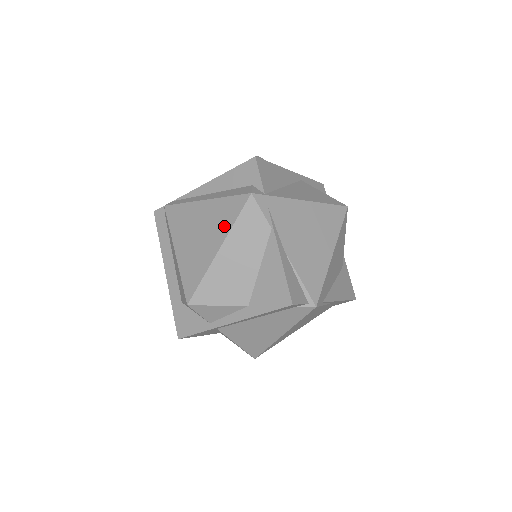
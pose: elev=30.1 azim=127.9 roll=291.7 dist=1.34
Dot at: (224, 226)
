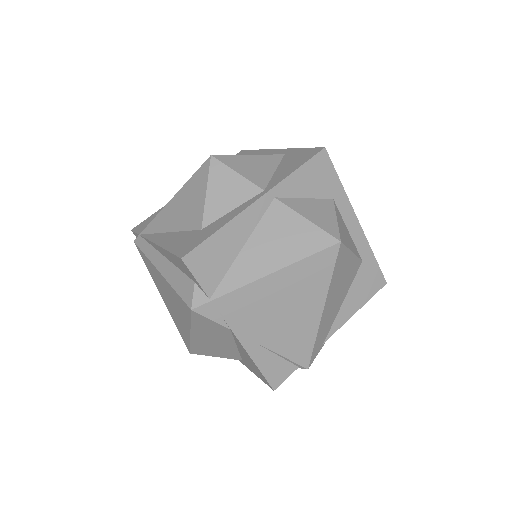
Dot at: (184, 318)
